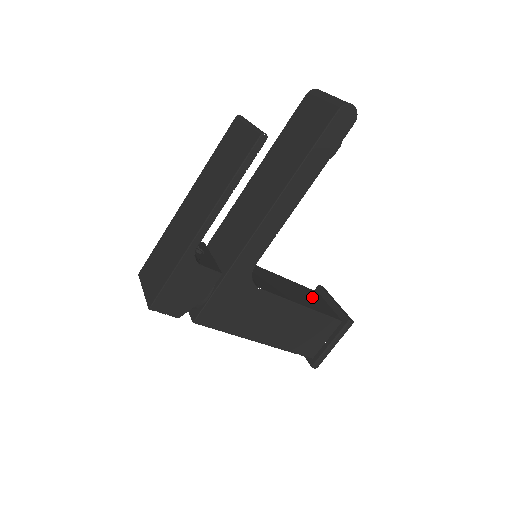
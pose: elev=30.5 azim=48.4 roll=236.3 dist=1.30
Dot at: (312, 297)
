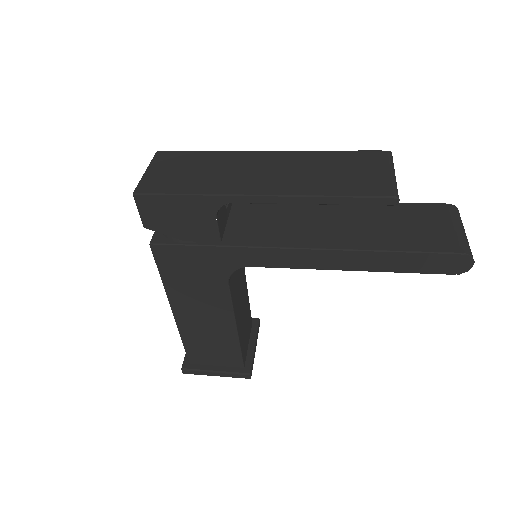
Dot at: (247, 325)
